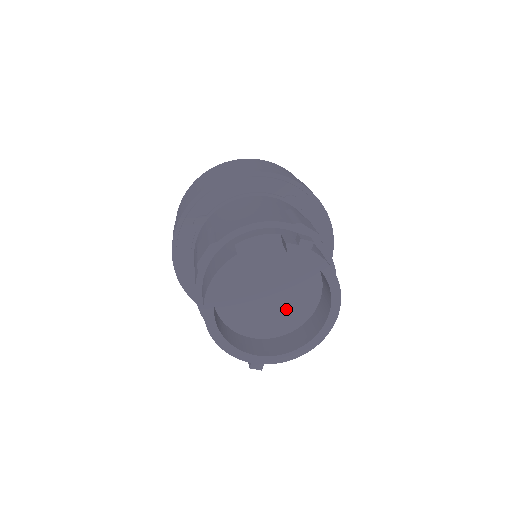
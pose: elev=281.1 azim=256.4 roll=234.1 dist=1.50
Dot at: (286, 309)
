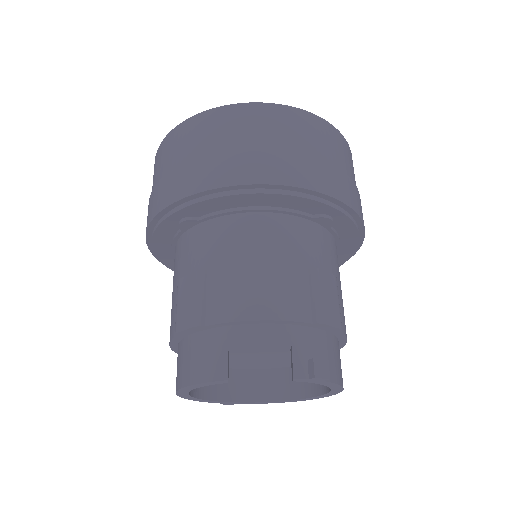
Dot at: (275, 361)
